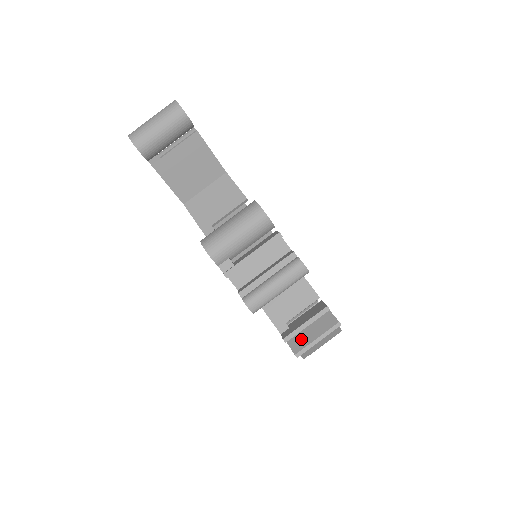
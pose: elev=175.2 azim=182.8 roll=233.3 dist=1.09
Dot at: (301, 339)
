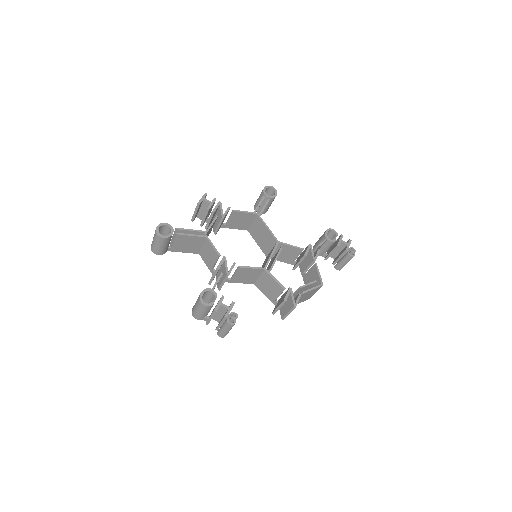
Dot at: (283, 310)
